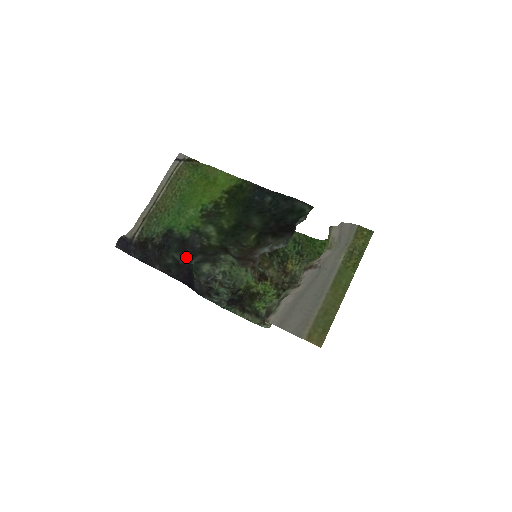
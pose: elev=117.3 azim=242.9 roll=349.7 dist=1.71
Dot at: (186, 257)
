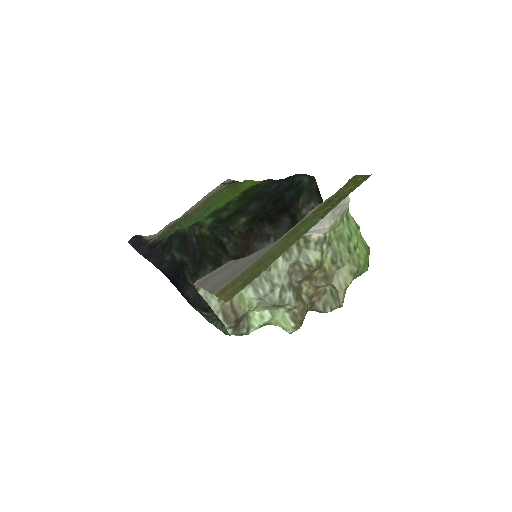
Dot at: (191, 262)
